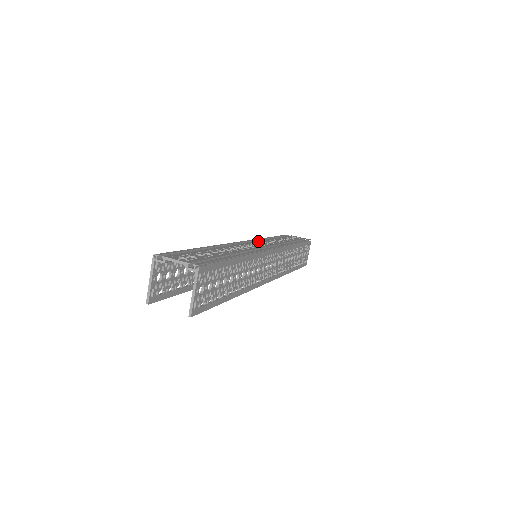
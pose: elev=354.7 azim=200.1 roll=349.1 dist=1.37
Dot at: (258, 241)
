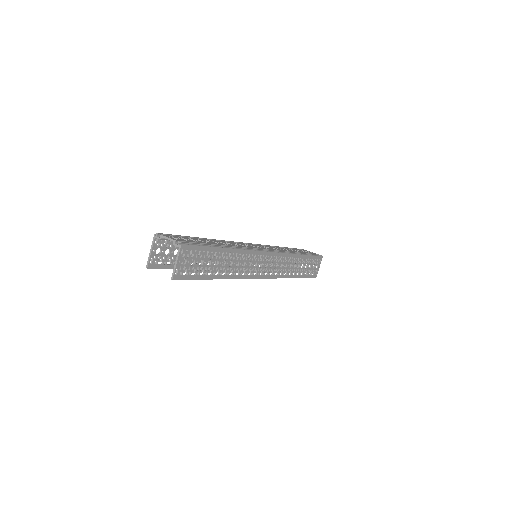
Dot at: occluded
